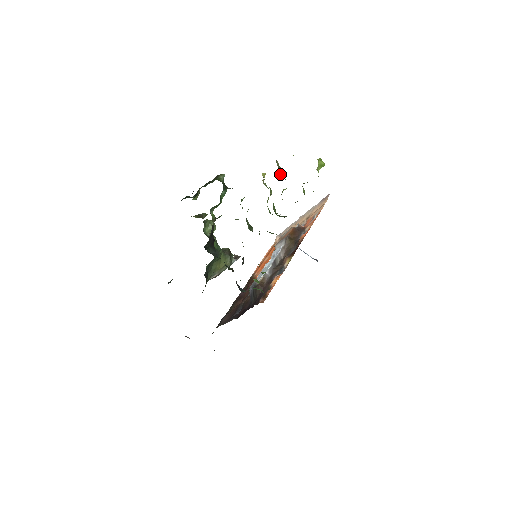
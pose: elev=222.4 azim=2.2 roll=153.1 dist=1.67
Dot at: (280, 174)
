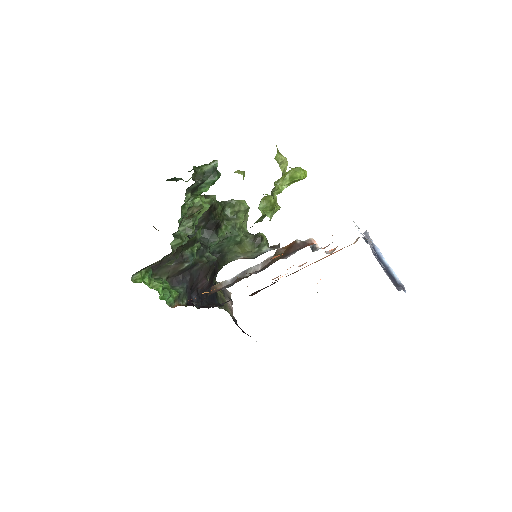
Dot at: occluded
